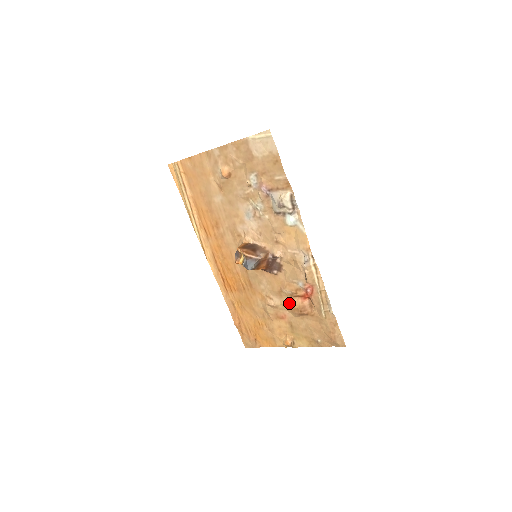
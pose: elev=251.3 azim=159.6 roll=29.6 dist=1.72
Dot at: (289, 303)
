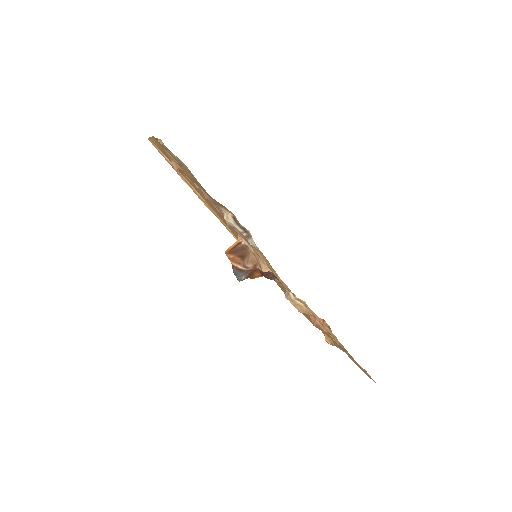
Dot at: occluded
